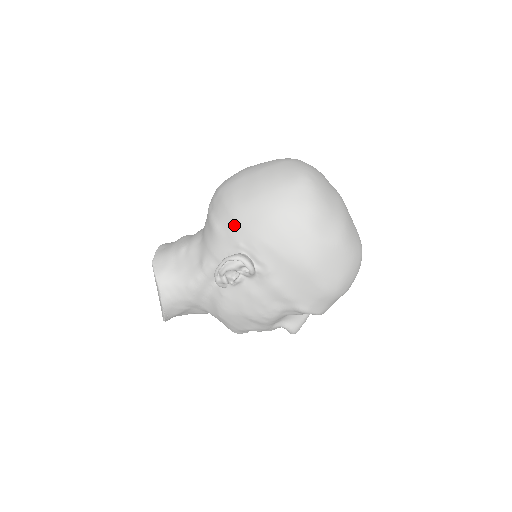
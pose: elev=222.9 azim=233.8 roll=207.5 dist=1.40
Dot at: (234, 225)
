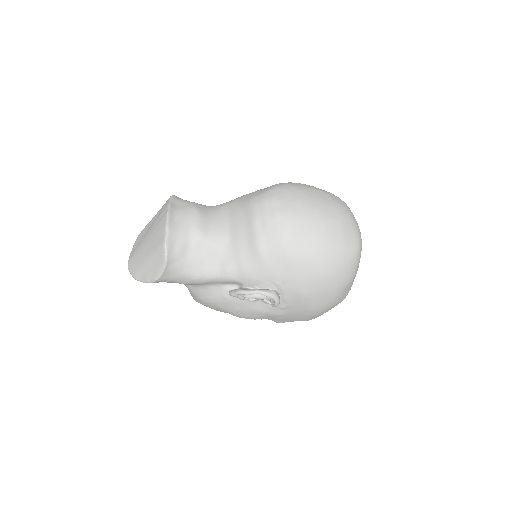
Dot at: (284, 267)
